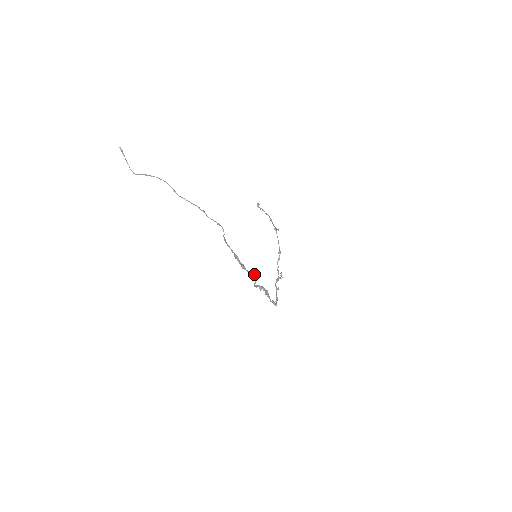
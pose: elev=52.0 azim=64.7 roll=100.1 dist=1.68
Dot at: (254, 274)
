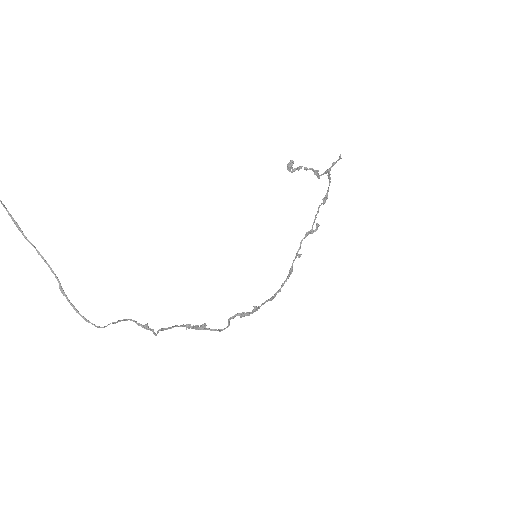
Dot at: occluded
